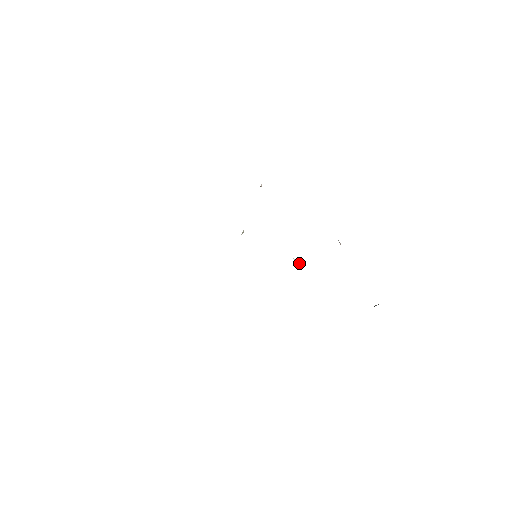
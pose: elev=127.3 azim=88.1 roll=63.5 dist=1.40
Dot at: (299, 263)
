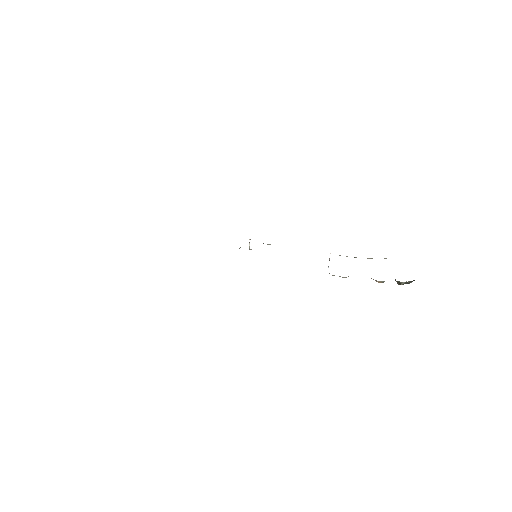
Dot at: occluded
